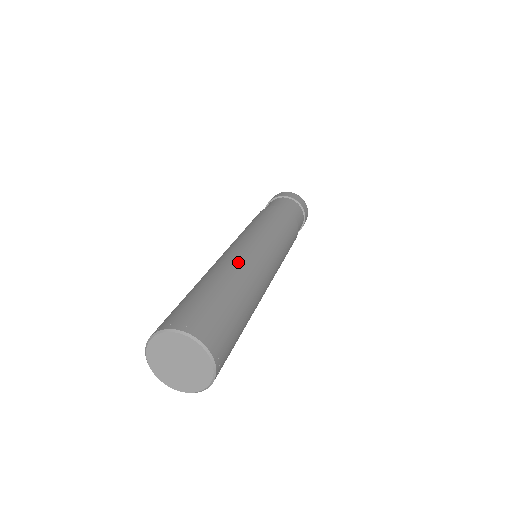
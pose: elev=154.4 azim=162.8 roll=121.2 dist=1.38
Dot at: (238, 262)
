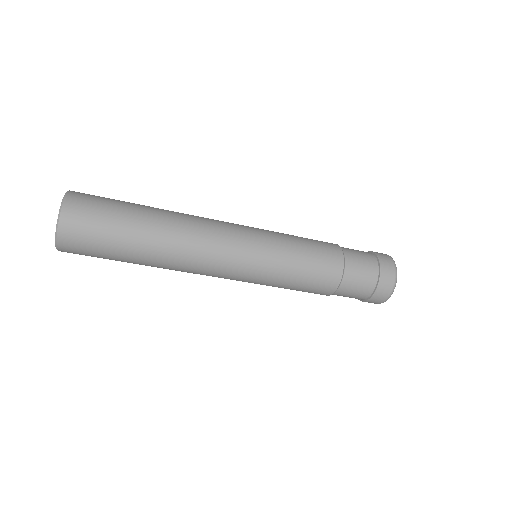
Dot at: occluded
